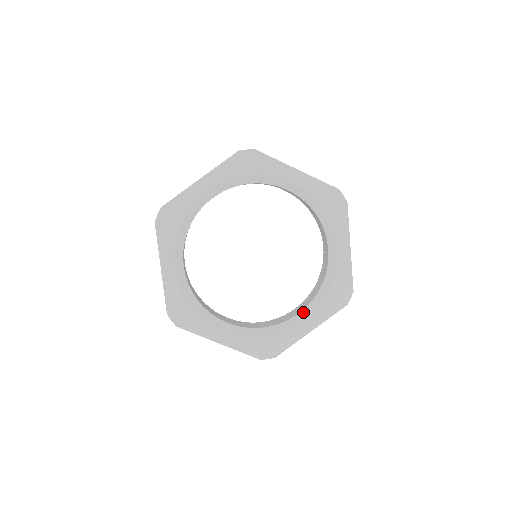
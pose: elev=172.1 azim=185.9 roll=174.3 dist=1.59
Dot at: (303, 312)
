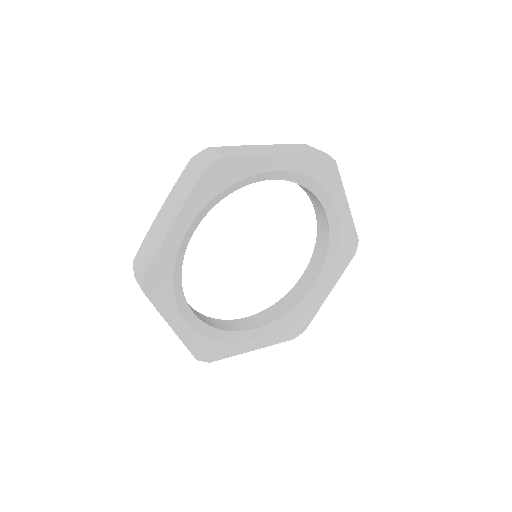
Dot at: (318, 281)
